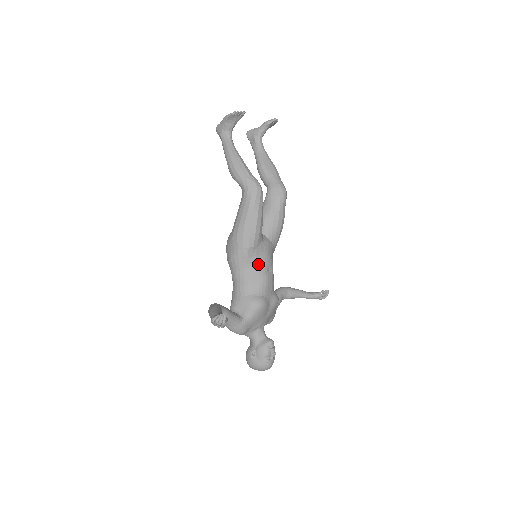
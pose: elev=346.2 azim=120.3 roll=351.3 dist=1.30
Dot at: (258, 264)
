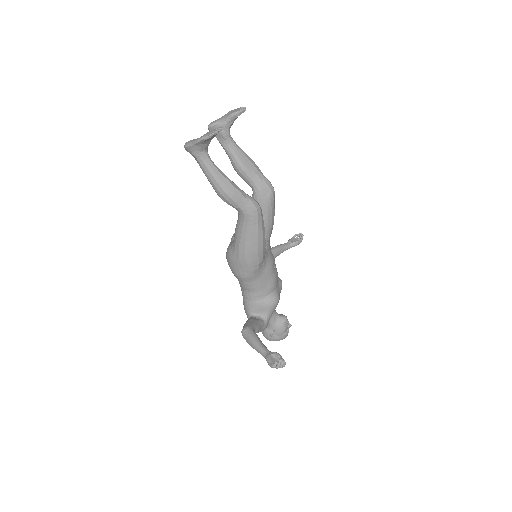
Dot at: (267, 270)
